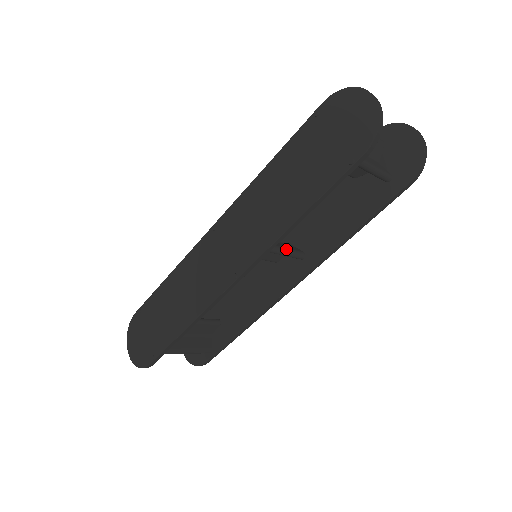
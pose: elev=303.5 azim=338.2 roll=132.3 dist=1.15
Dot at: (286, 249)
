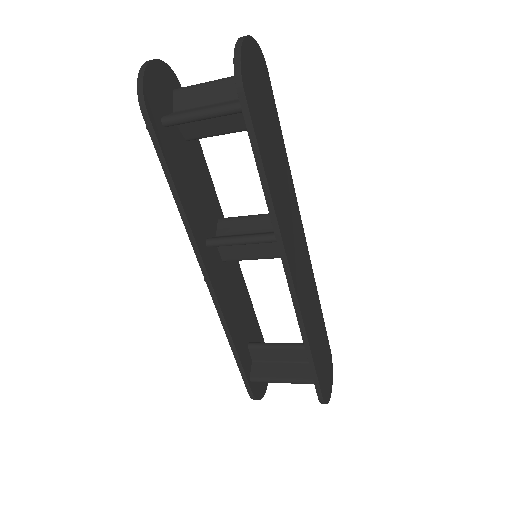
Dot at: (249, 236)
